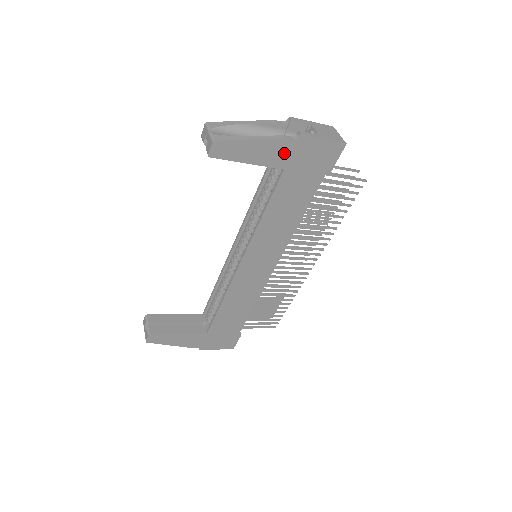
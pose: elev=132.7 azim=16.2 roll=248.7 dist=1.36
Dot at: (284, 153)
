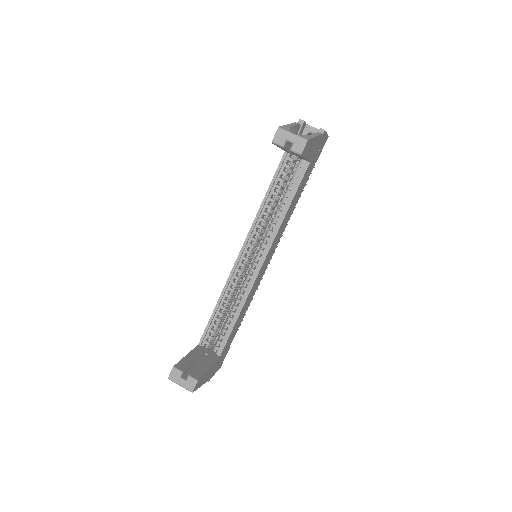
Dot at: (316, 147)
